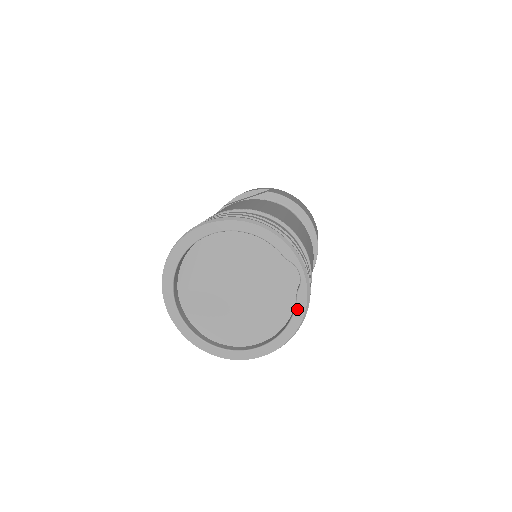
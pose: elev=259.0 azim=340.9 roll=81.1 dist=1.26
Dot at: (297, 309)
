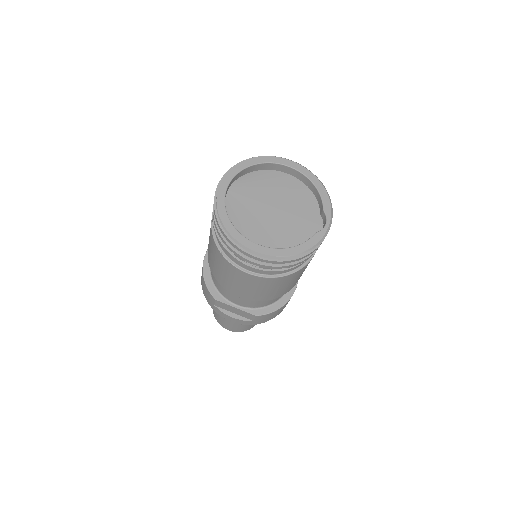
Dot at: (308, 242)
